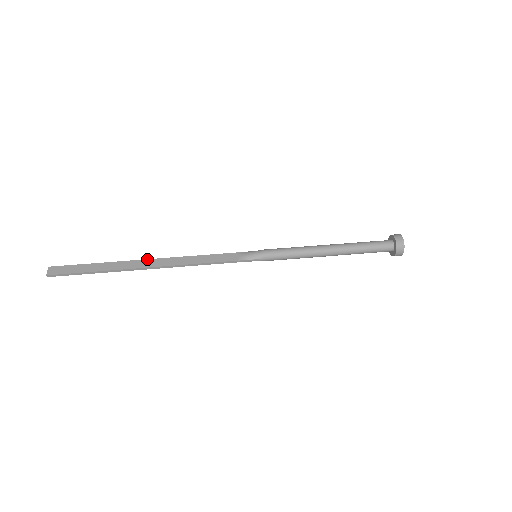
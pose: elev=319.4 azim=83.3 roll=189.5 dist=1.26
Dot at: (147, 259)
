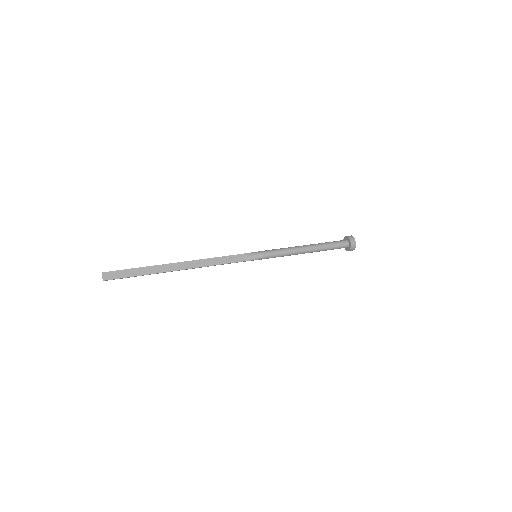
Dot at: (177, 262)
